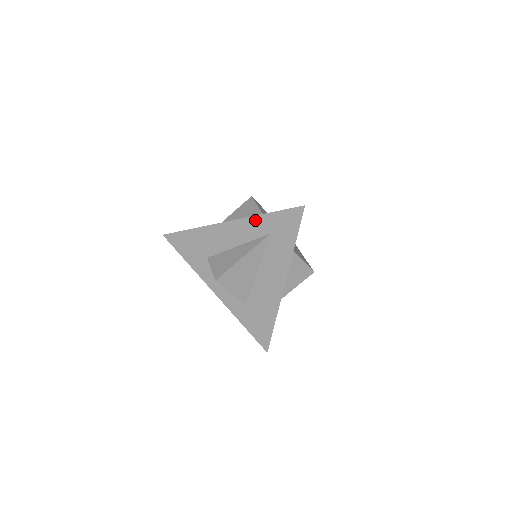
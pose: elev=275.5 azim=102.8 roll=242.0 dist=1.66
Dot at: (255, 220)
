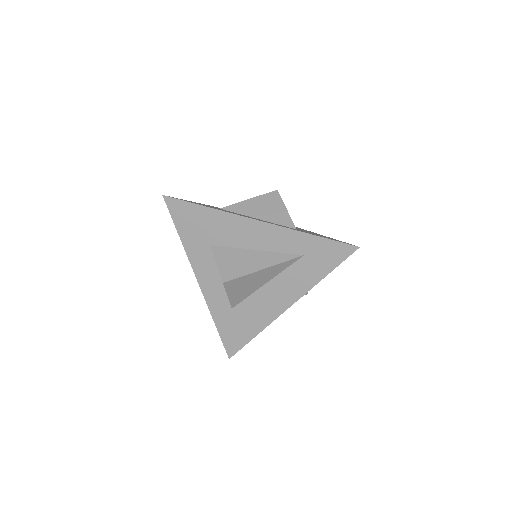
Dot at: (294, 235)
